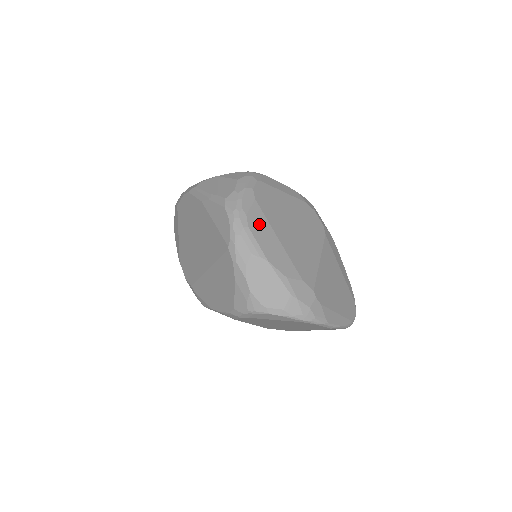
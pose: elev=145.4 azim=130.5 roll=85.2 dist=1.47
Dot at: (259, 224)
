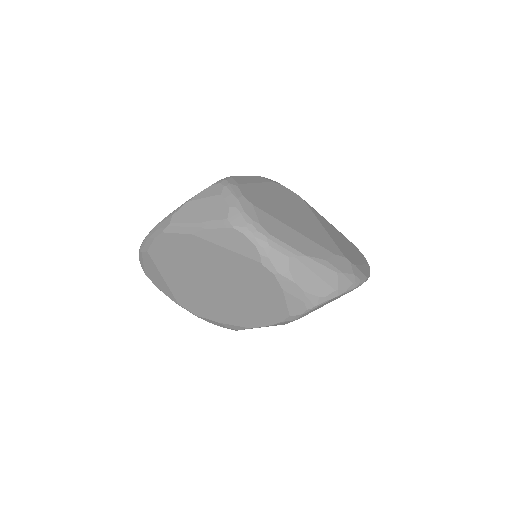
Dot at: (273, 226)
